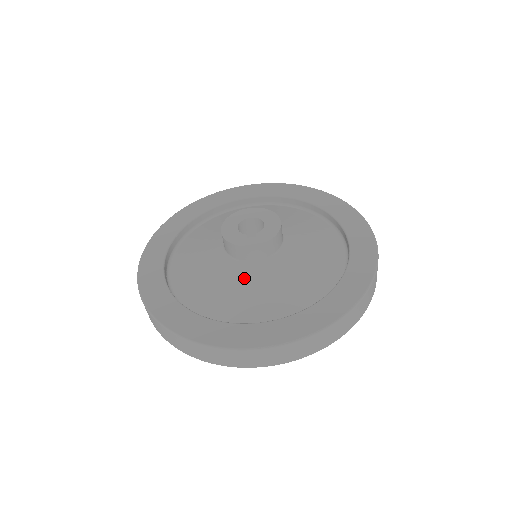
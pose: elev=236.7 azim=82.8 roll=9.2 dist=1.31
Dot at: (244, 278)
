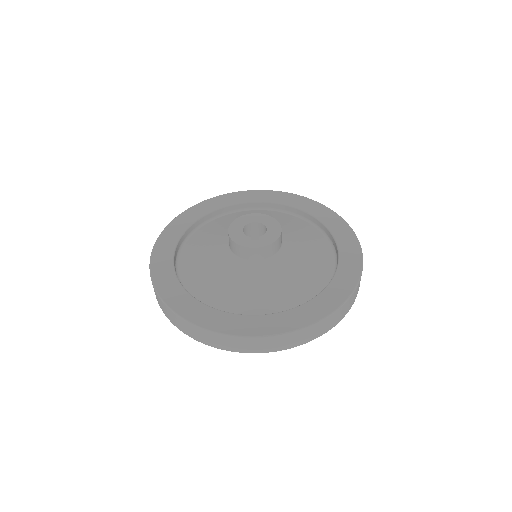
Dot at: (248, 275)
